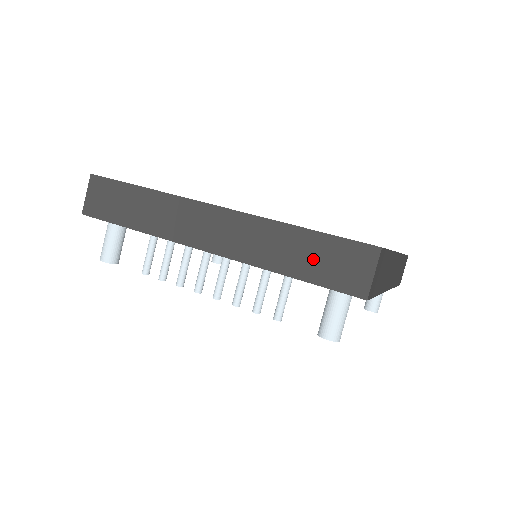
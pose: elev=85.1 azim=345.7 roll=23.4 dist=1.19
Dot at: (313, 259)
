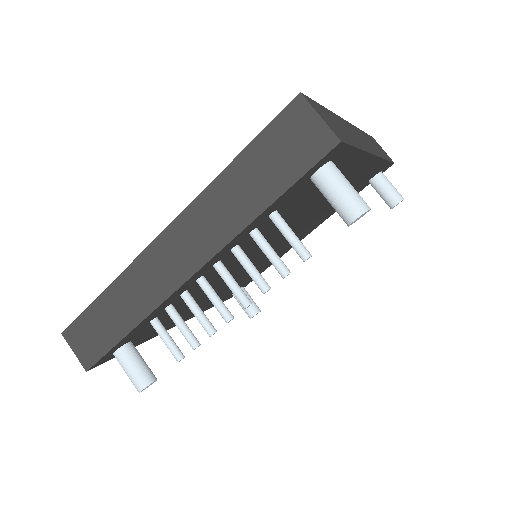
Dot at: (267, 171)
